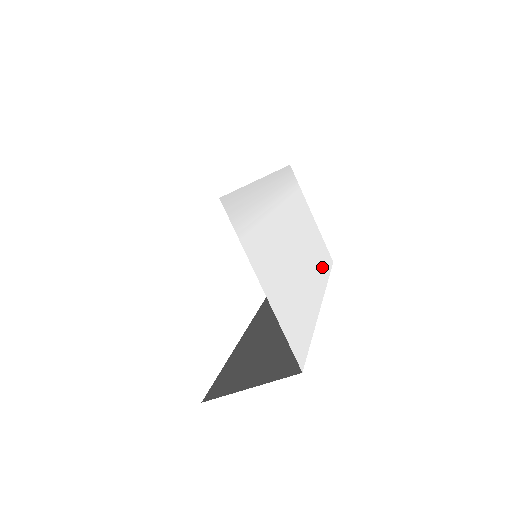
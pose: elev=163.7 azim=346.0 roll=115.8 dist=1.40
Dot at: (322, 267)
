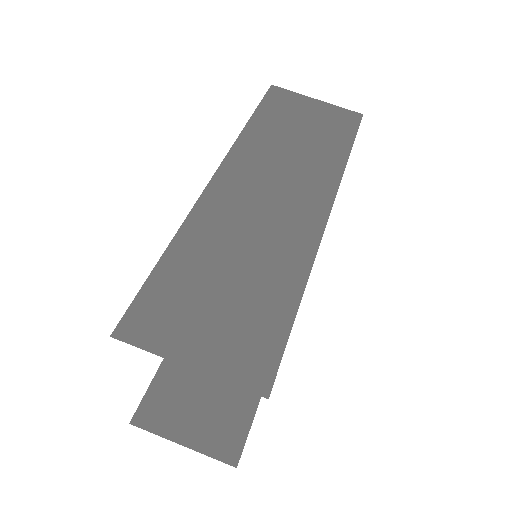
Dot at: occluded
